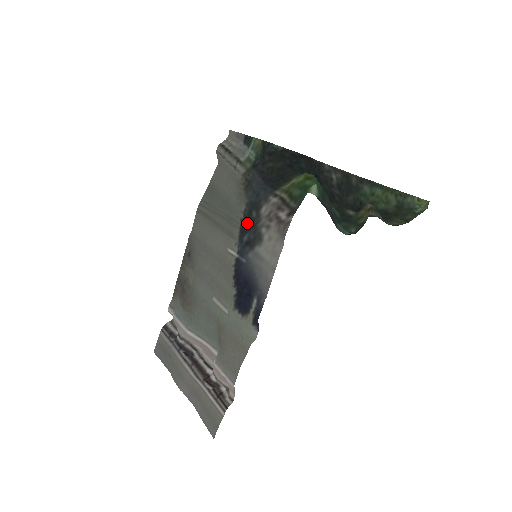
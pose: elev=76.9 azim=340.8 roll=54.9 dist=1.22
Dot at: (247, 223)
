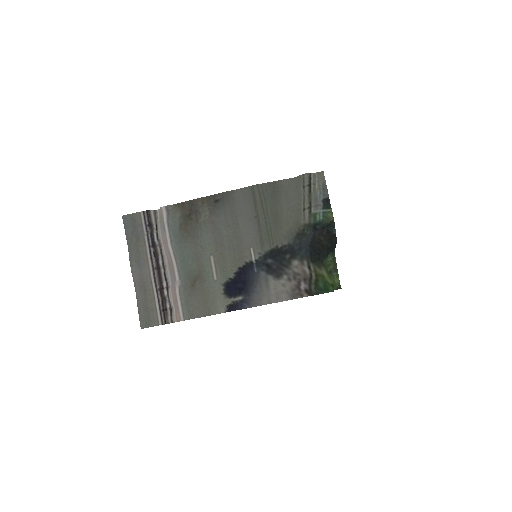
Dot at: (279, 255)
